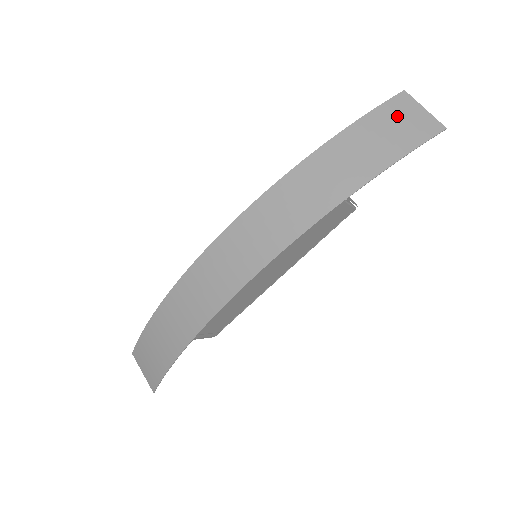
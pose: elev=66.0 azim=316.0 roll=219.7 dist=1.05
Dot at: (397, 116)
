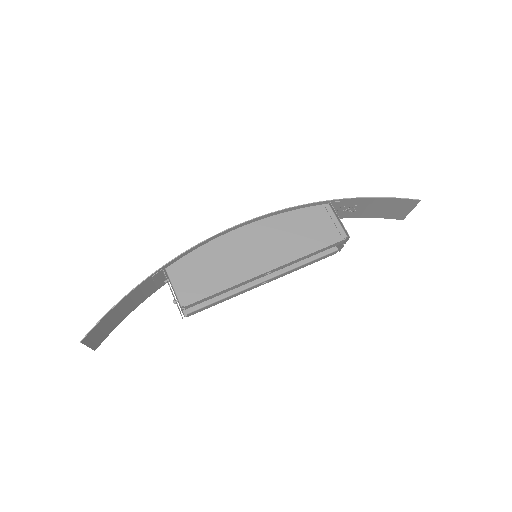
Dot at: (389, 211)
